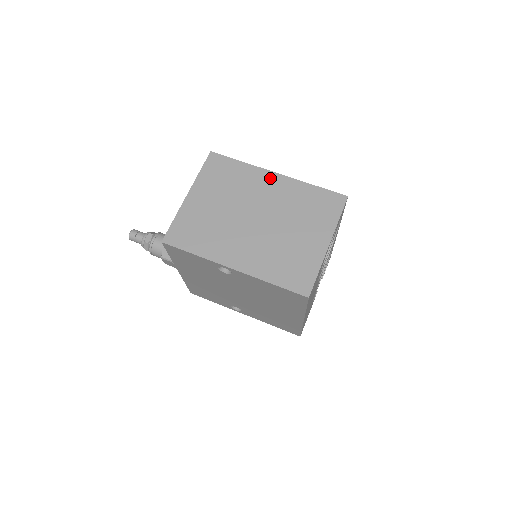
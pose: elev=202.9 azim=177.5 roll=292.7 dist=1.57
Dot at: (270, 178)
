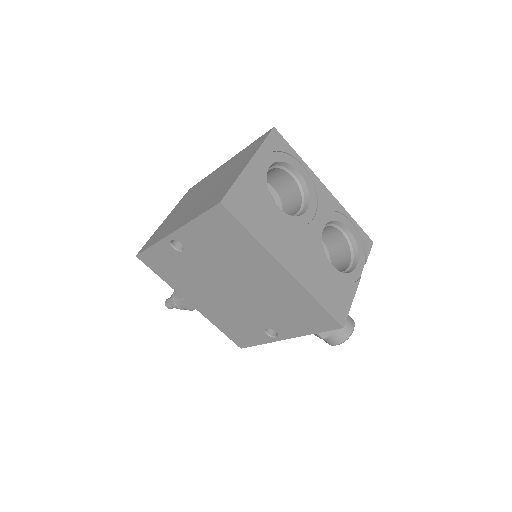
Dot at: (221, 168)
